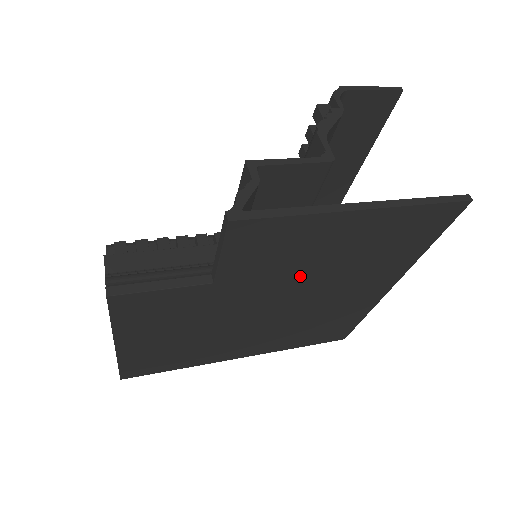
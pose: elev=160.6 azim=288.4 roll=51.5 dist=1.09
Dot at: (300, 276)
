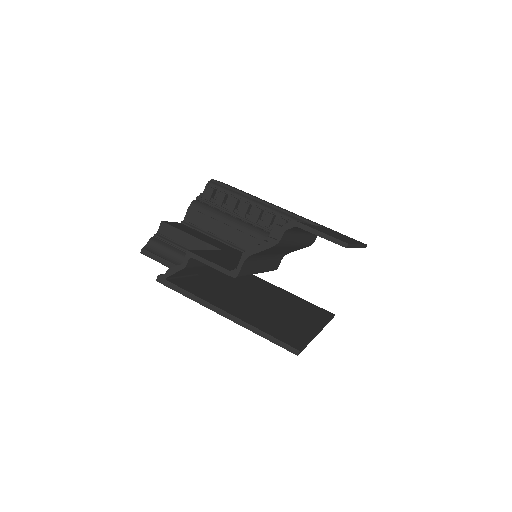
Dot at: occluded
